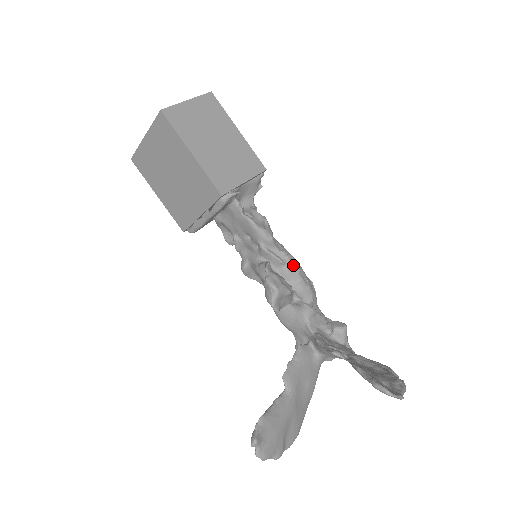
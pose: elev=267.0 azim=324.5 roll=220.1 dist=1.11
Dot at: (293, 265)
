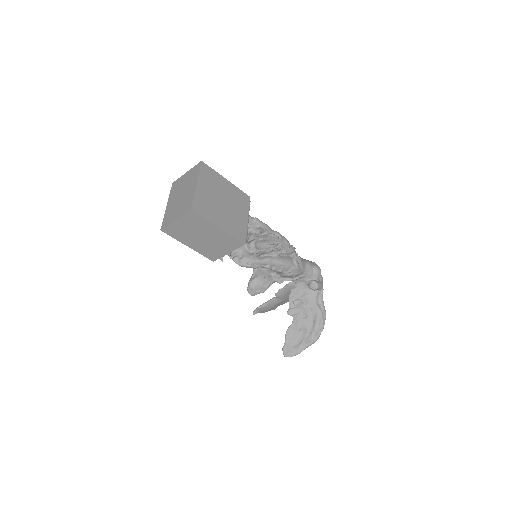
Dot at: (277, 269)
